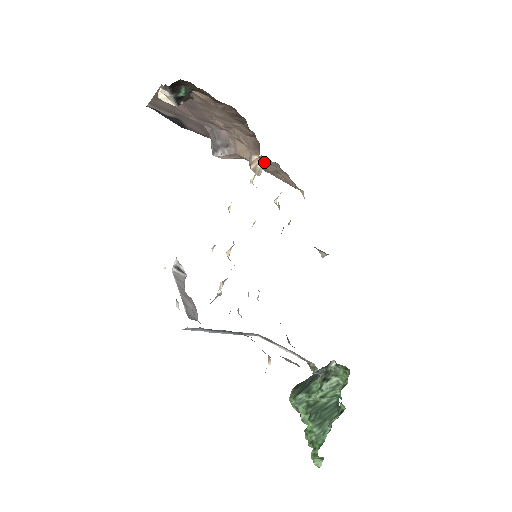
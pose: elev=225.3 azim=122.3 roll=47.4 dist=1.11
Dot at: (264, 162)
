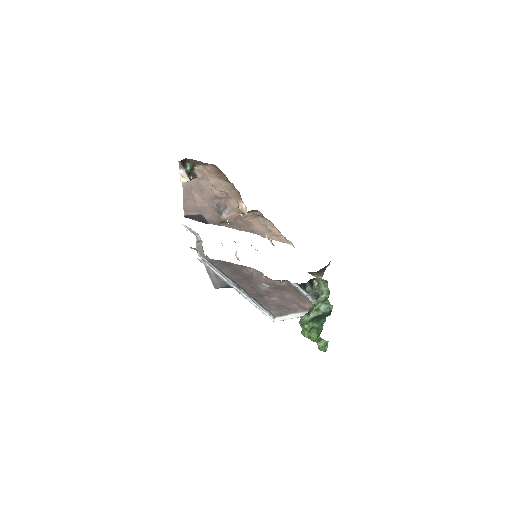
Dot at: (256, 222)
